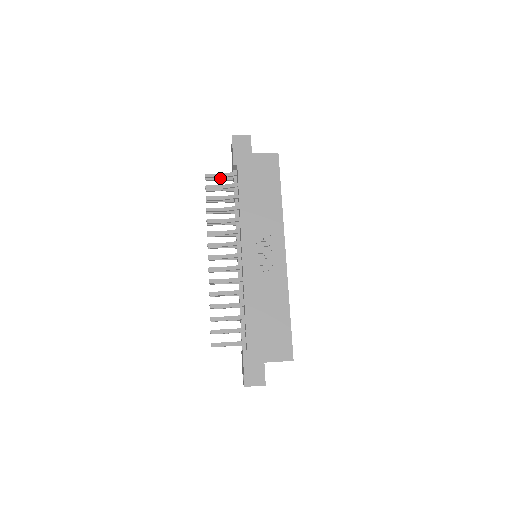
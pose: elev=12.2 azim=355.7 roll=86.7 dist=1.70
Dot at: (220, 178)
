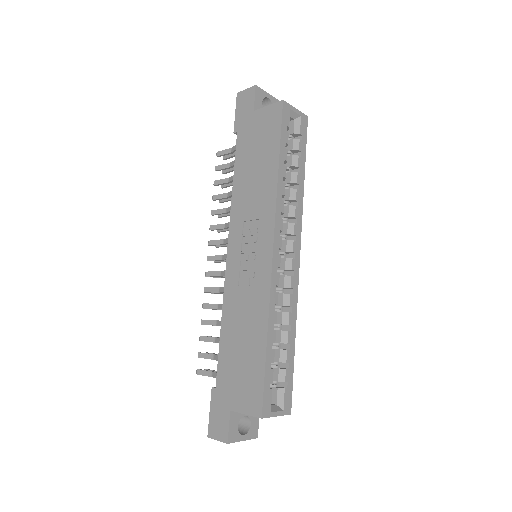
Dot at: occluded
